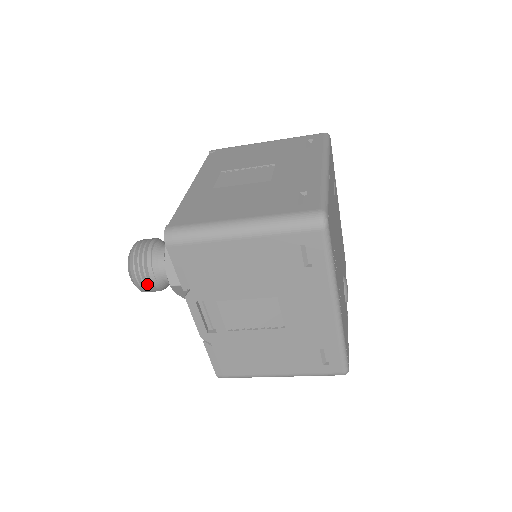
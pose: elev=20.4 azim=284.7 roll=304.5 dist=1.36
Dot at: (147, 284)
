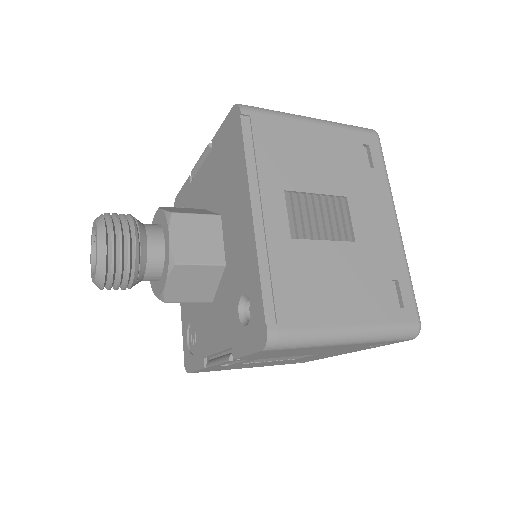
Dot at: occluded
